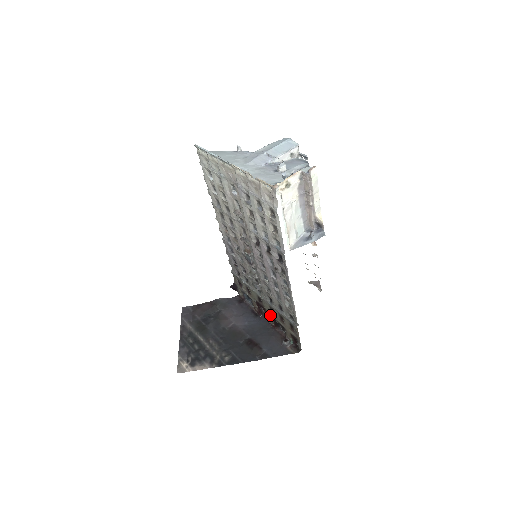
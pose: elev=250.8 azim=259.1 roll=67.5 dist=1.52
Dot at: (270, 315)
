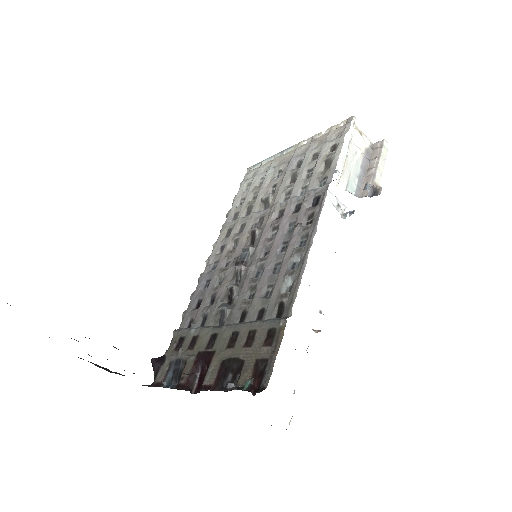
Dot at: (218, 361)
